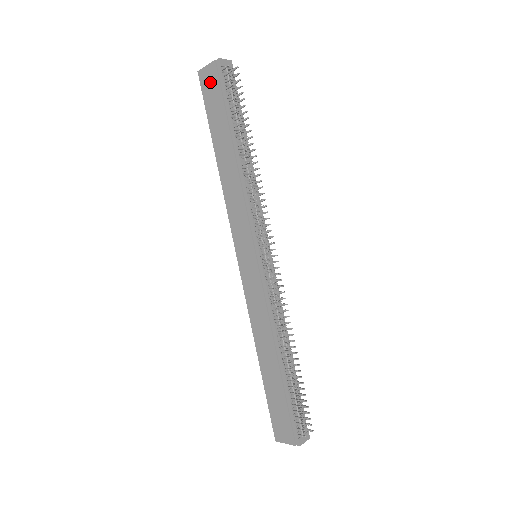
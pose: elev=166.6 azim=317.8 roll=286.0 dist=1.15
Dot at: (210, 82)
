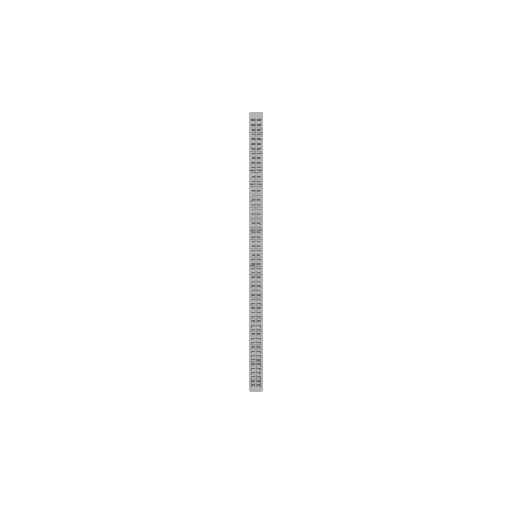
Dot at: occluded
